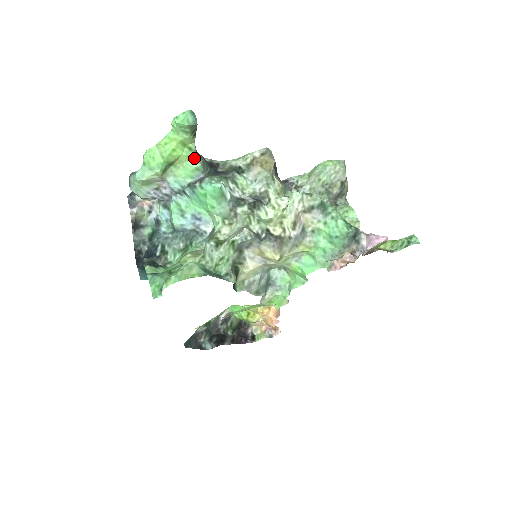
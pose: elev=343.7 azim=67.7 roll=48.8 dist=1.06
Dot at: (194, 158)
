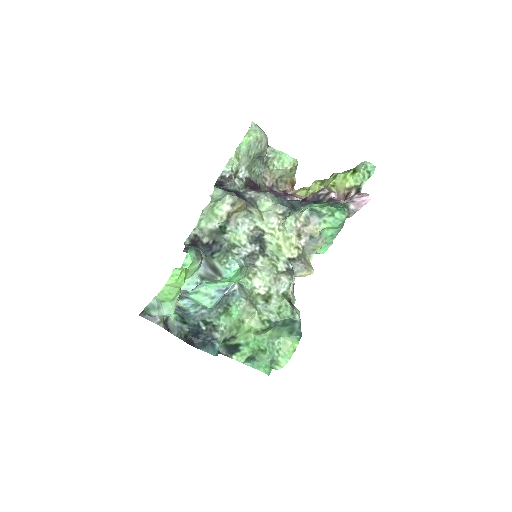
Dot at: (195, 261)
